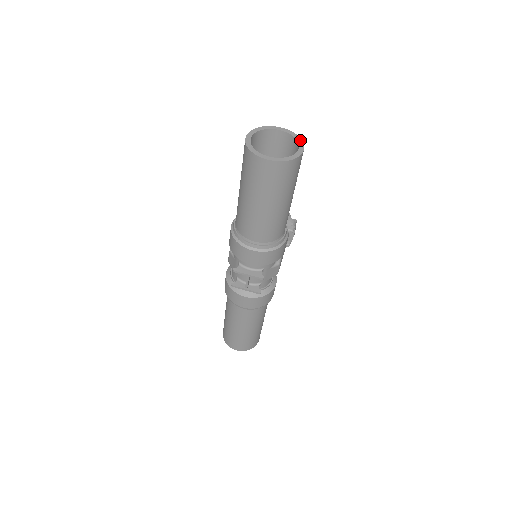
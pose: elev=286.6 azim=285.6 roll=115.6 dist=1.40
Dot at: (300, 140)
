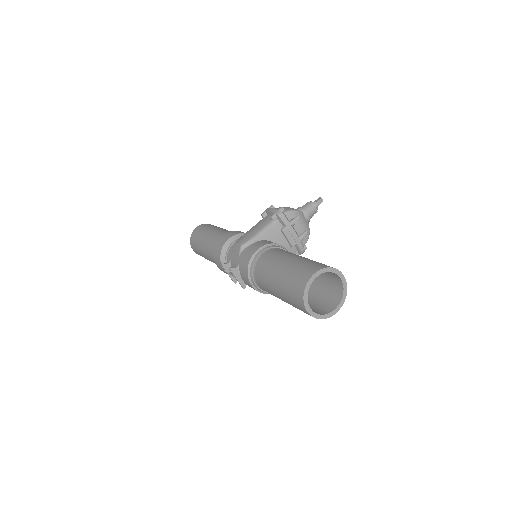
Dot at: (344, 299)
